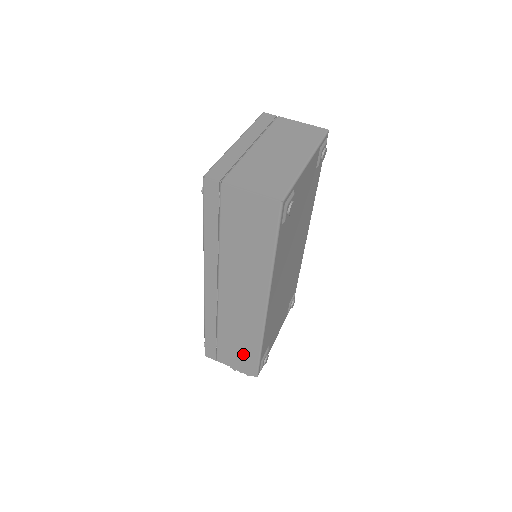
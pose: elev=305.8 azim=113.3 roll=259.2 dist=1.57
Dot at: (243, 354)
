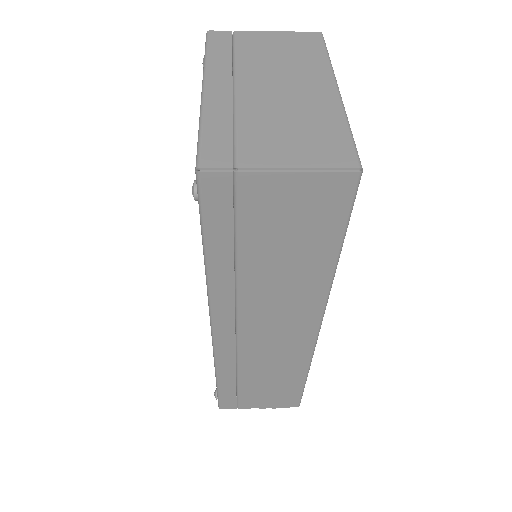
Dot at: (279, 390)
